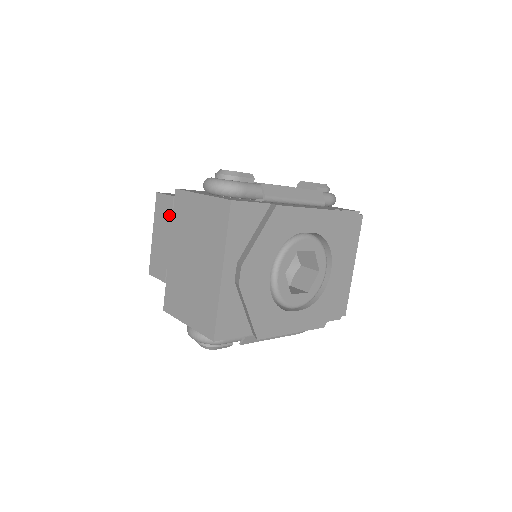
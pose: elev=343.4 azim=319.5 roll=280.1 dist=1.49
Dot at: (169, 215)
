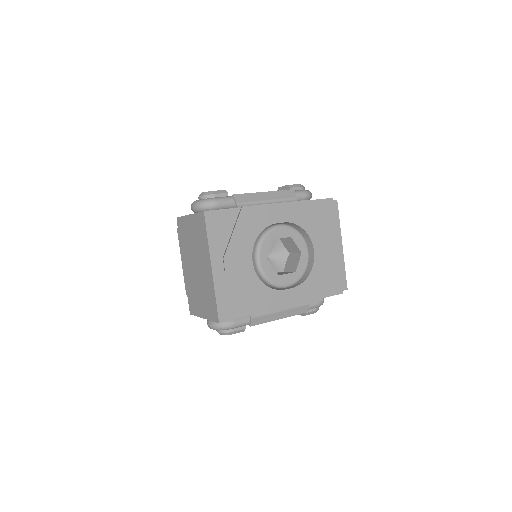
Dot at: occluded
